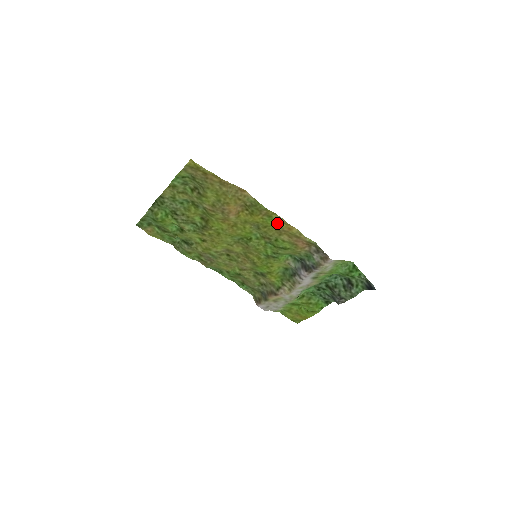
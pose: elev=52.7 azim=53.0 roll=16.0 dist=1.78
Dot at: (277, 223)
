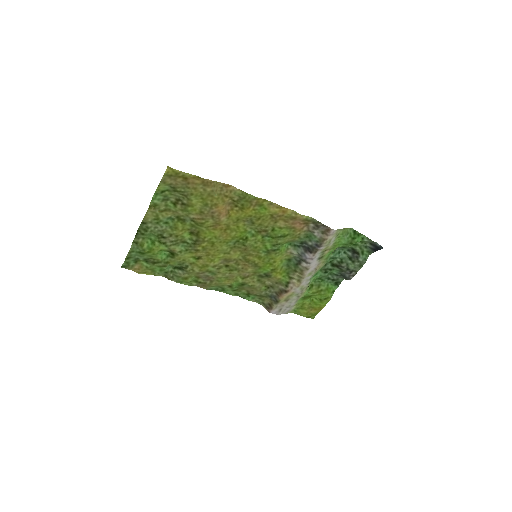
Dot at: (270, 210)
